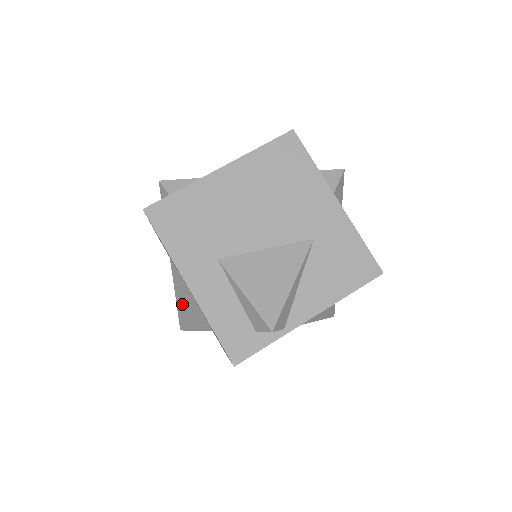
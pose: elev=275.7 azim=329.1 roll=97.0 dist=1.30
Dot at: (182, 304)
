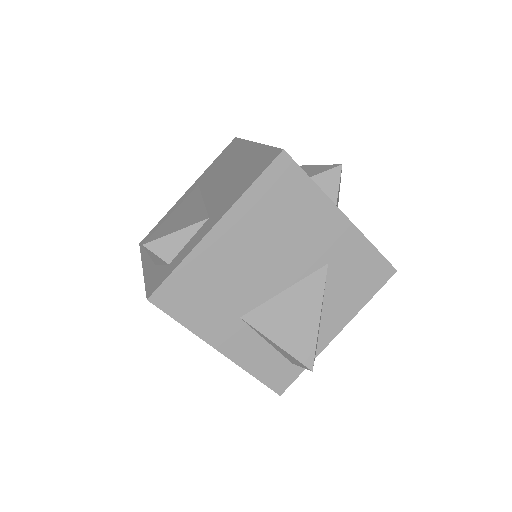
Dot at: occluded
